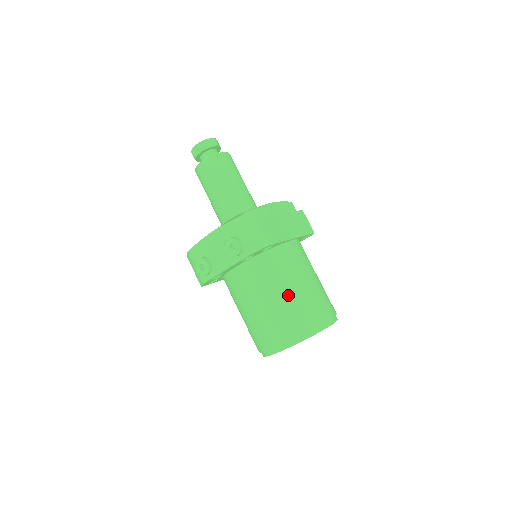
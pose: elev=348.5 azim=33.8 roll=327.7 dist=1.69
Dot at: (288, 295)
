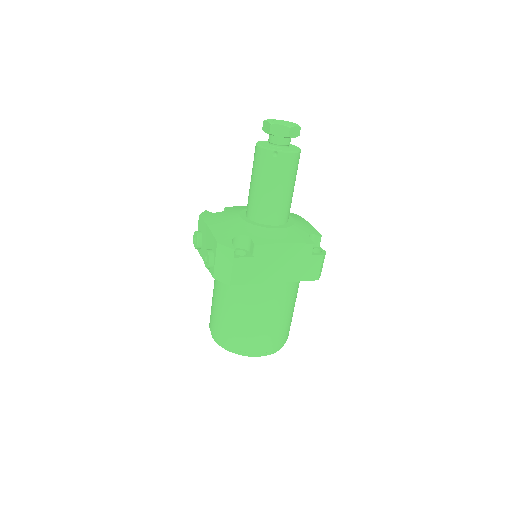
Dot at: (235, 317)
